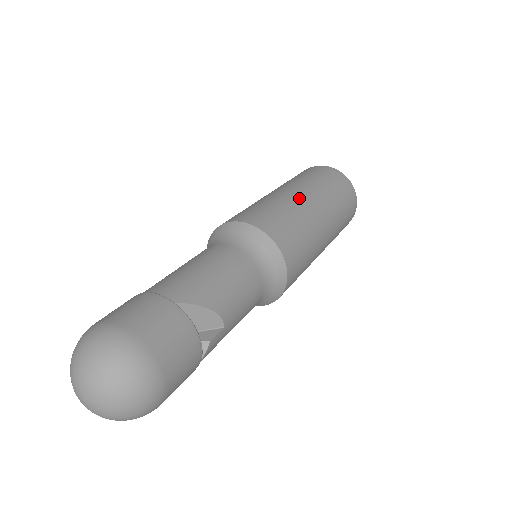
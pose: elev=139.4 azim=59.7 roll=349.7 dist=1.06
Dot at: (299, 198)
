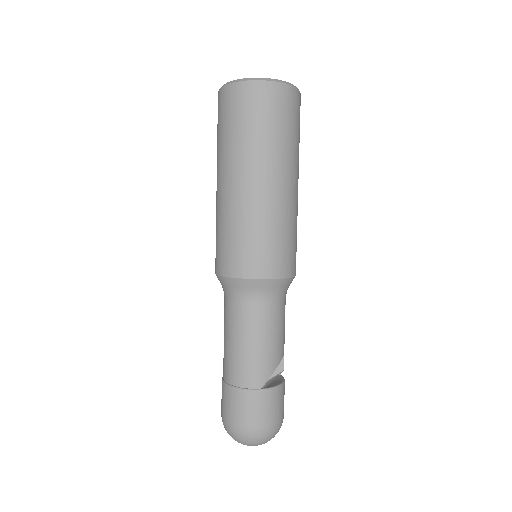
Dot at: (267, 195)
